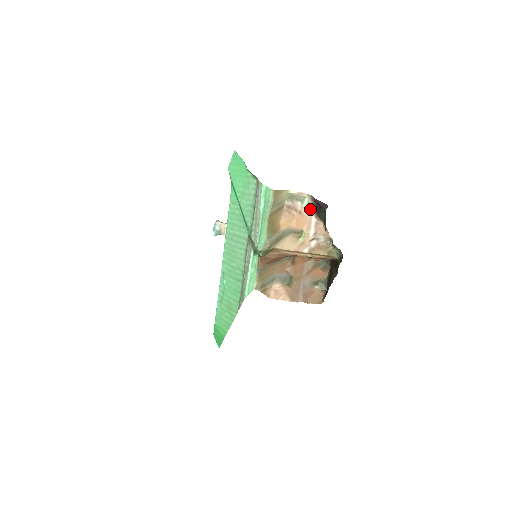
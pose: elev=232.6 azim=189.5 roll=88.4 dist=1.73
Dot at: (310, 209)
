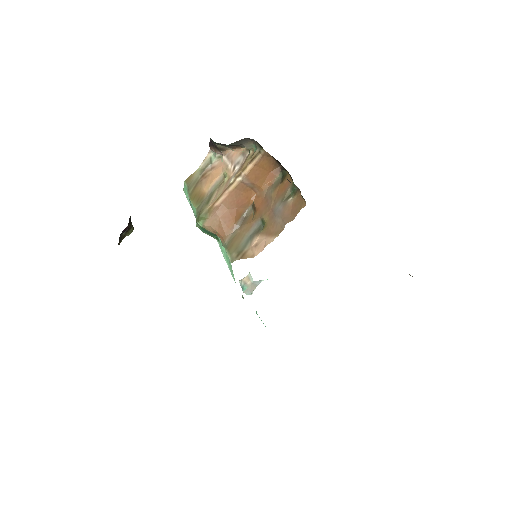
Dot at: (219, 157)
